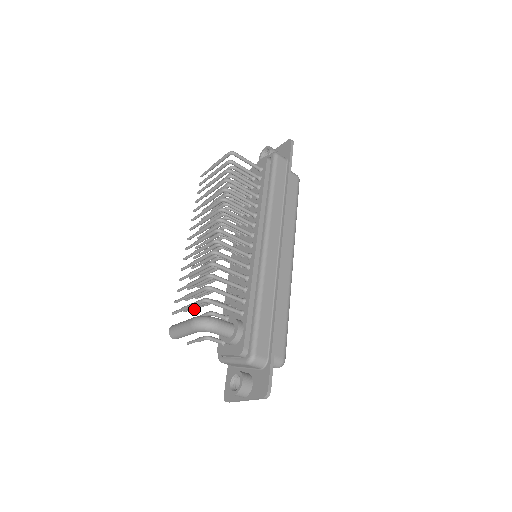
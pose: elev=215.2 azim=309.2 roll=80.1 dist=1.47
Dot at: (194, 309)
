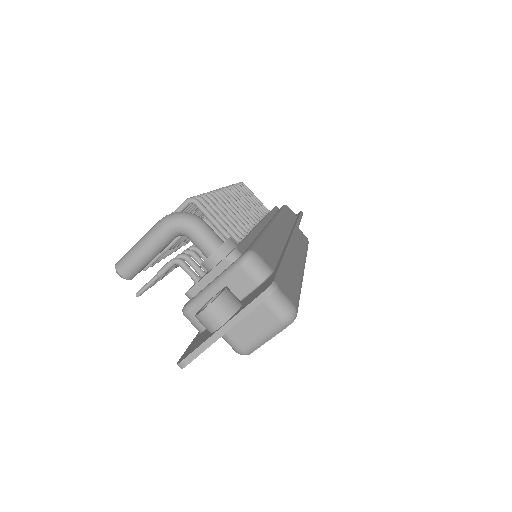
Dot at: occluded
